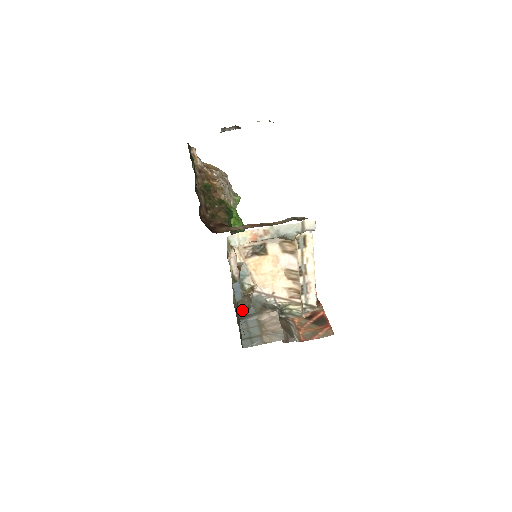
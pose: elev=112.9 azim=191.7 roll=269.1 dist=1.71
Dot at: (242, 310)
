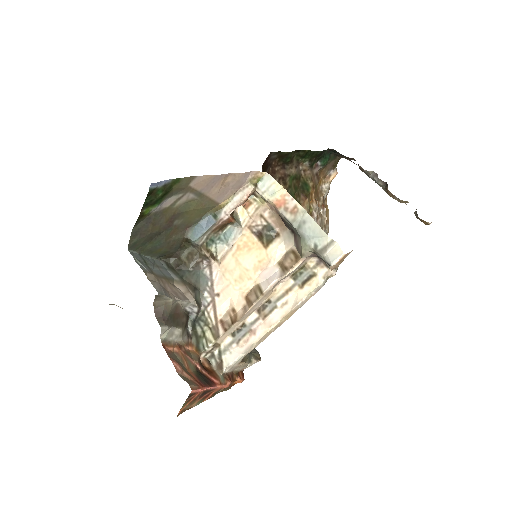
Dot at: (179, 261)
